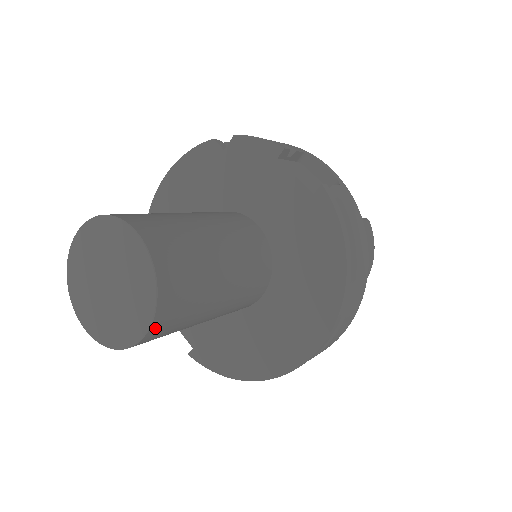
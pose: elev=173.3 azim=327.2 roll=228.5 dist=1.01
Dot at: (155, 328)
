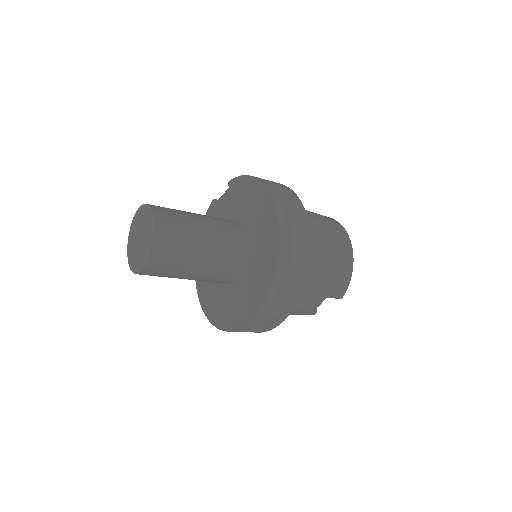
Dot at: (158, 218)
